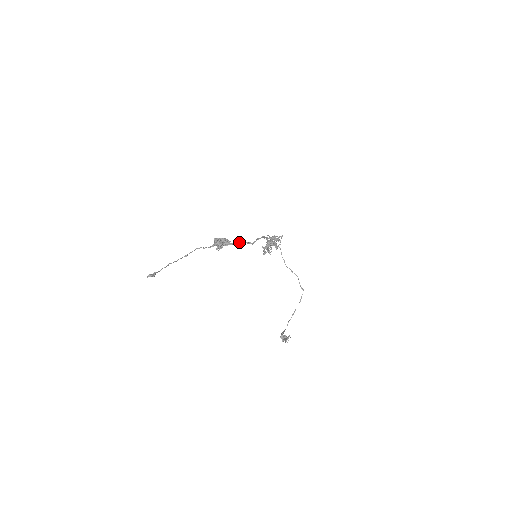
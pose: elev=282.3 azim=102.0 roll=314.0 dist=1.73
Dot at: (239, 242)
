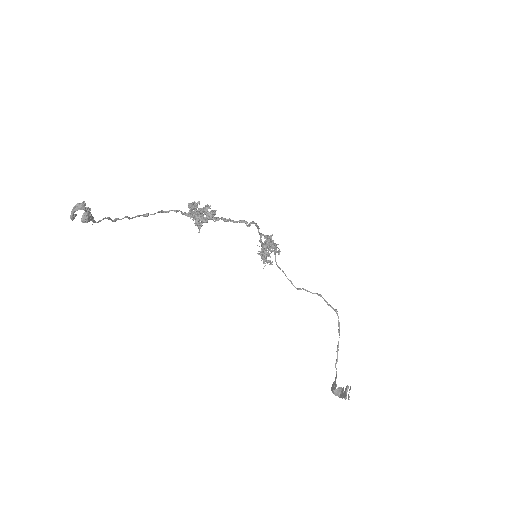
Dot at: occluded
